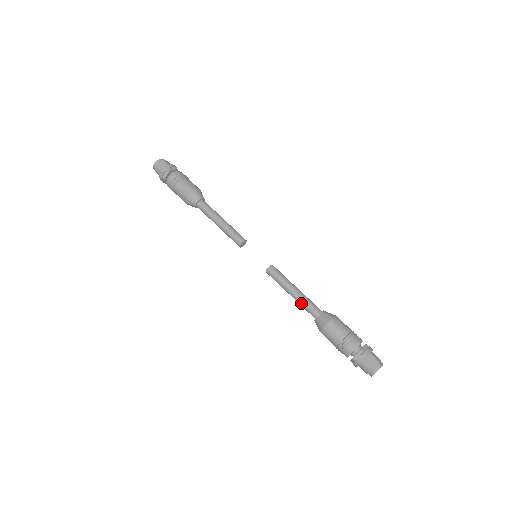
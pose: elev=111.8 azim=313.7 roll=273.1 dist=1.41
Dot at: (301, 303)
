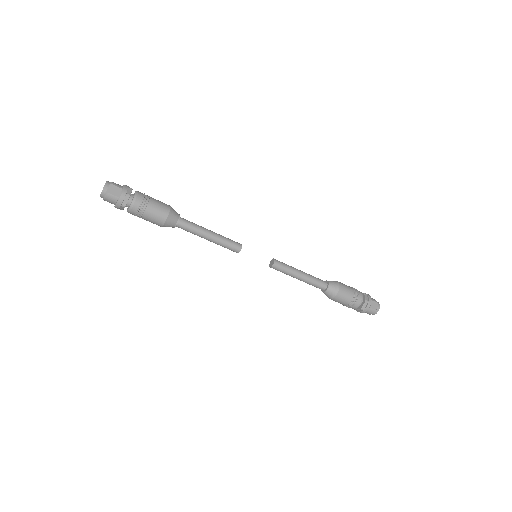
Dot at: (310, 283)
